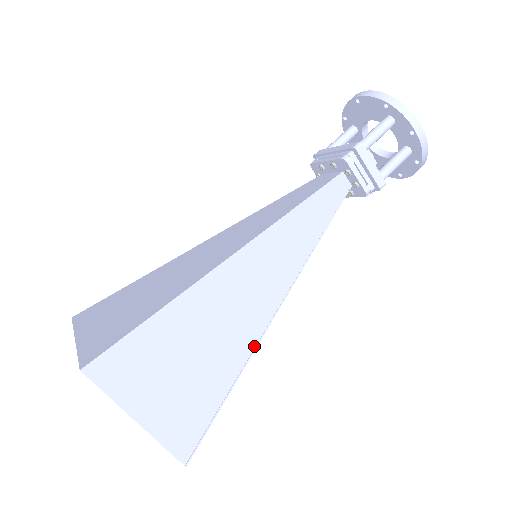
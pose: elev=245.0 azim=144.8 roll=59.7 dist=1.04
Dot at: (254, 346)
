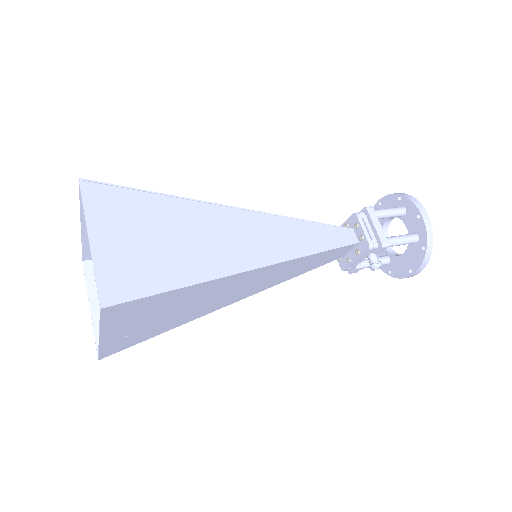
Dot at: (220, 275)
